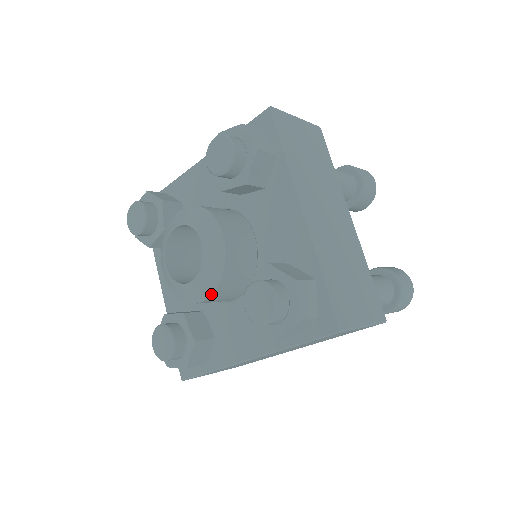
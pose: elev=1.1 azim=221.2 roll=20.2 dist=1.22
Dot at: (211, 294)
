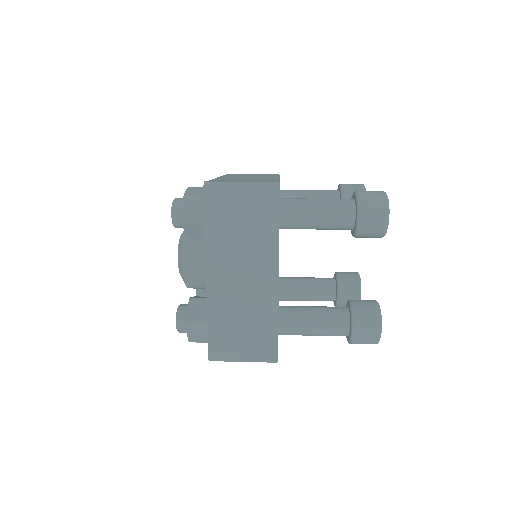
Dot at: occluded
